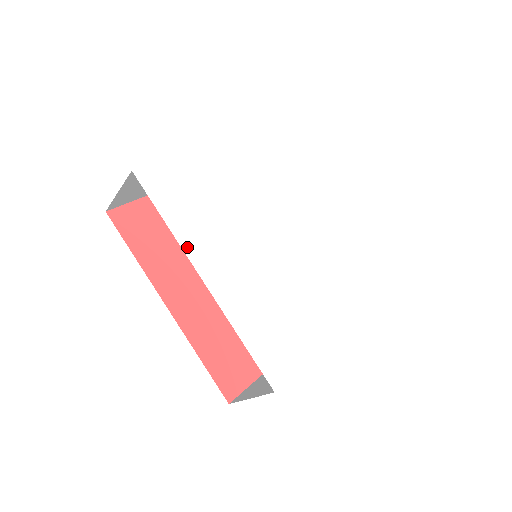
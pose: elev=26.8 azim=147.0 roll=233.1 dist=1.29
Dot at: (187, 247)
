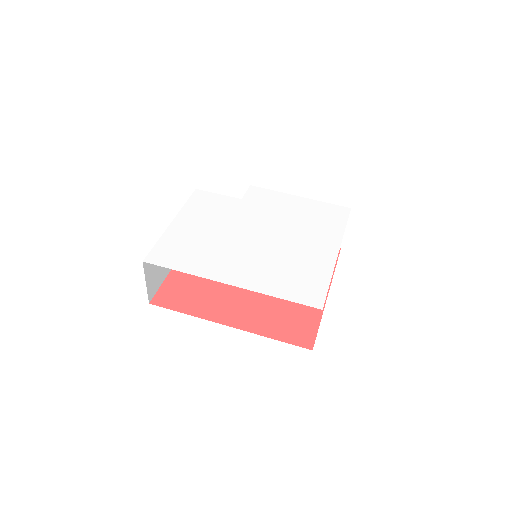
Dot at: (206, 275)
